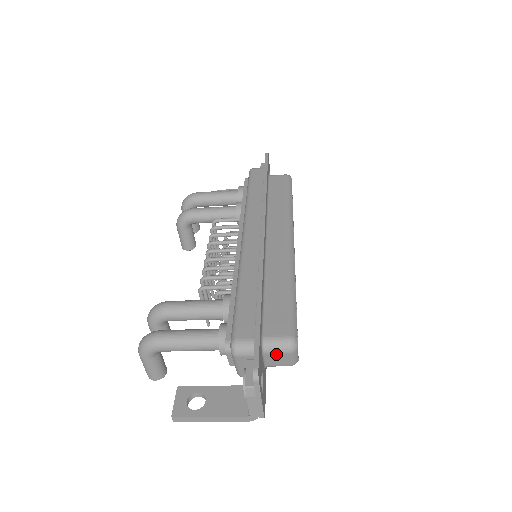
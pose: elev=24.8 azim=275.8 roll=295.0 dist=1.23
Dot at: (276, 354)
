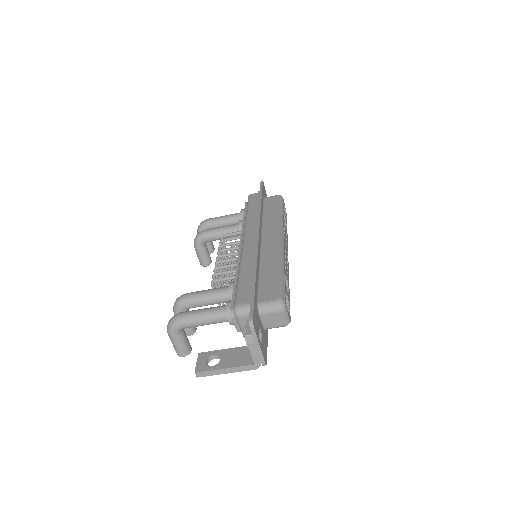
Dot at: (270, 314)
